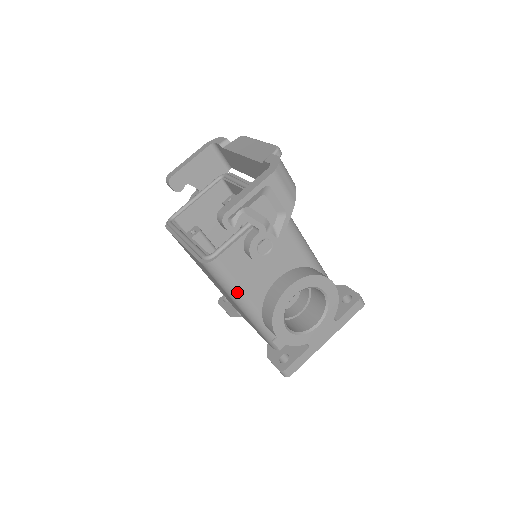
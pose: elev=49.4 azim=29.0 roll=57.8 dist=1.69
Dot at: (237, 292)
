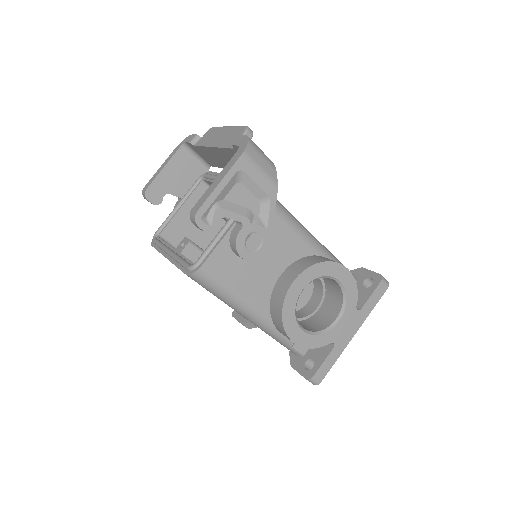
Dot at: (236, 300)
